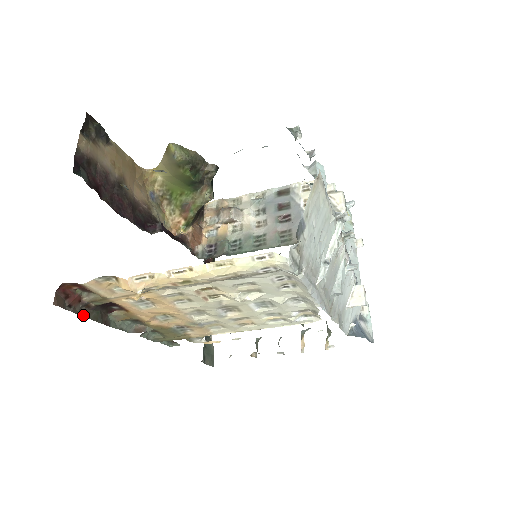
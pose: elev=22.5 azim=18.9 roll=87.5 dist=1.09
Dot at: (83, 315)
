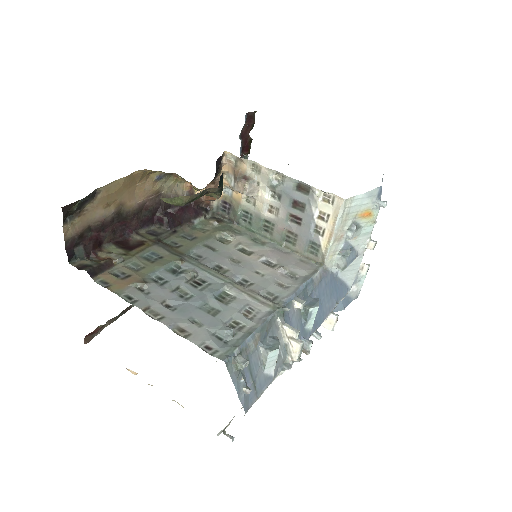
Dot at: (109, 324)
